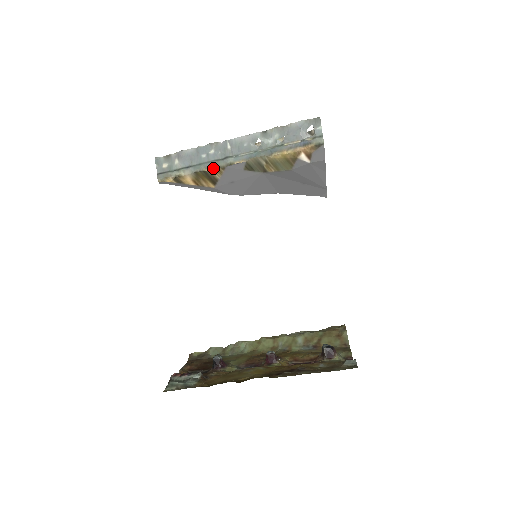
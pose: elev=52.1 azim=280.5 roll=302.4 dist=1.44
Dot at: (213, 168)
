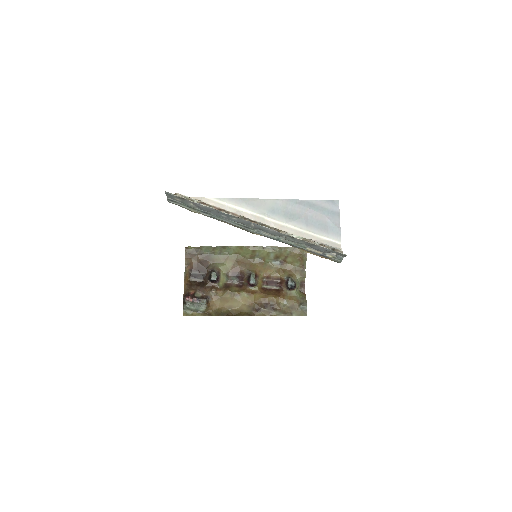
Dot at: (232, 225)
